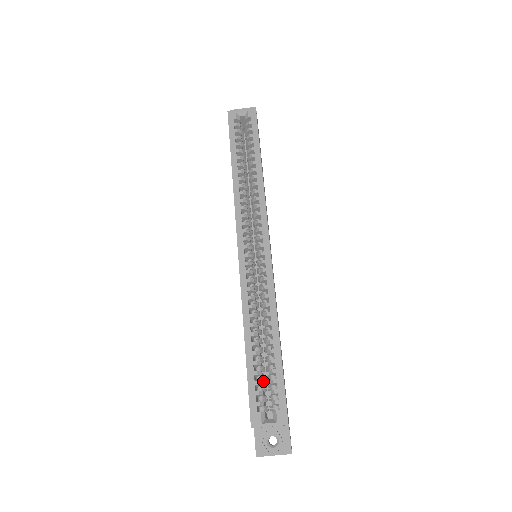
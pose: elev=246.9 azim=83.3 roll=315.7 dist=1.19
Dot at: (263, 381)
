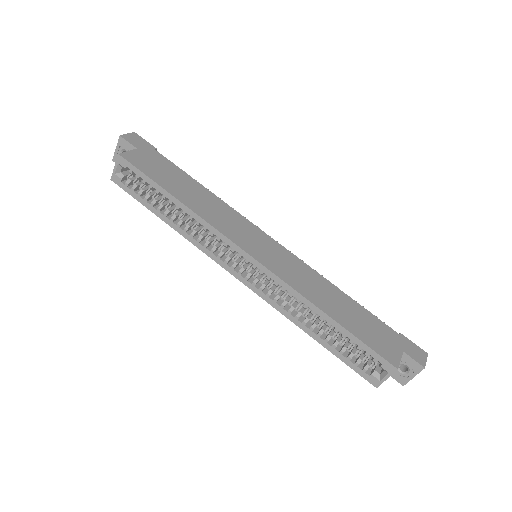
Dot at: occluded
